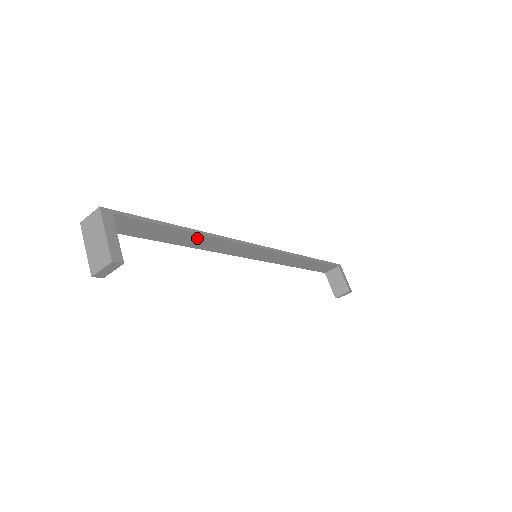
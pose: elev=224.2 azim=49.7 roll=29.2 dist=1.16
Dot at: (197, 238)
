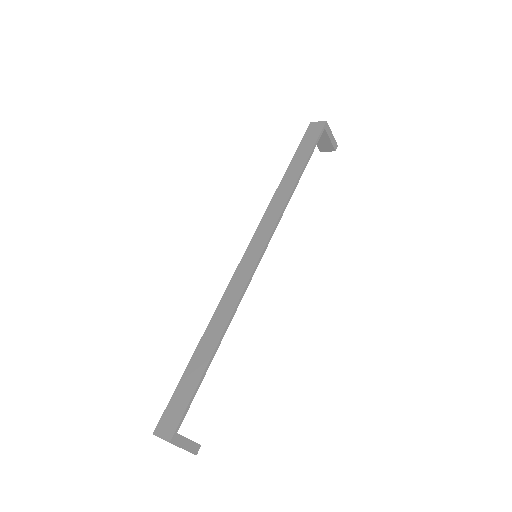
Dot at: (218, 334)
